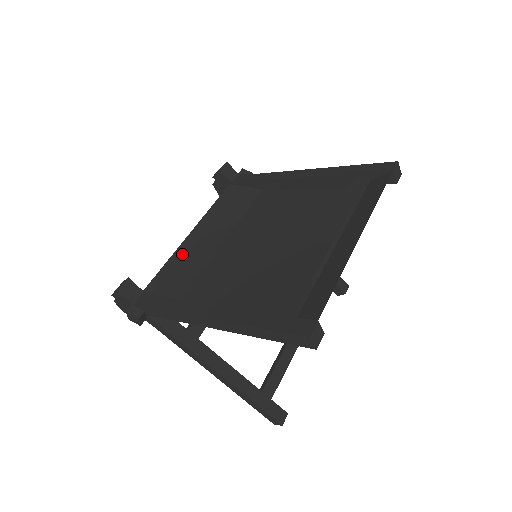
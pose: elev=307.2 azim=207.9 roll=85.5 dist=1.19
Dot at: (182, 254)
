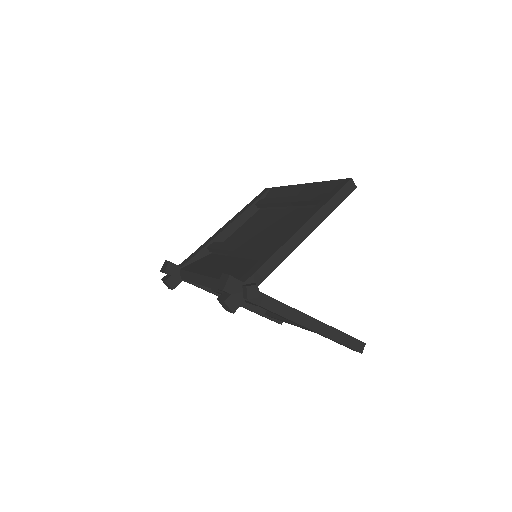
Dot at: (220, 274)
